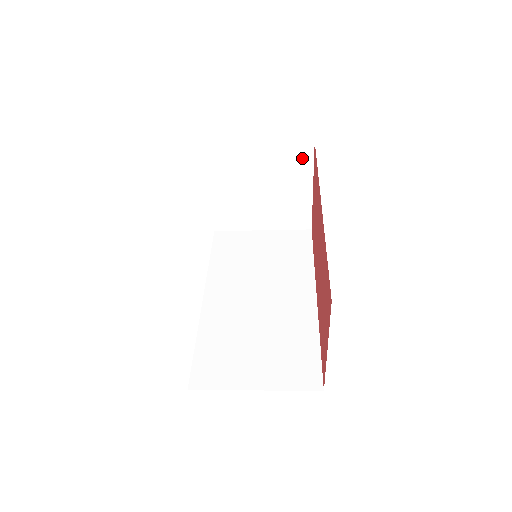
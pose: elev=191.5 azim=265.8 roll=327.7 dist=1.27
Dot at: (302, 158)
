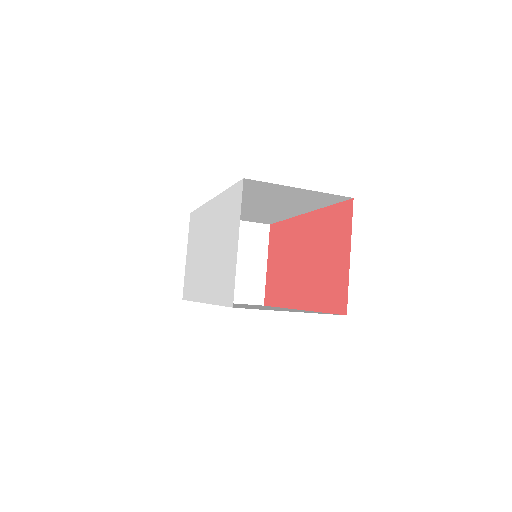
Dot at: (261, 237)
